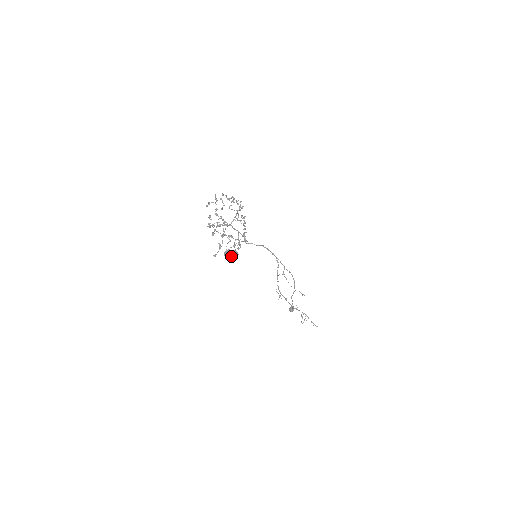
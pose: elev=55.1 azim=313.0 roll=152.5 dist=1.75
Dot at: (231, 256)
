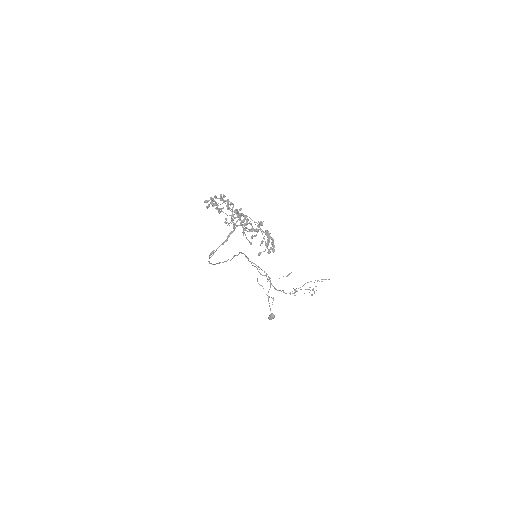
Dot at: (267, 252)
